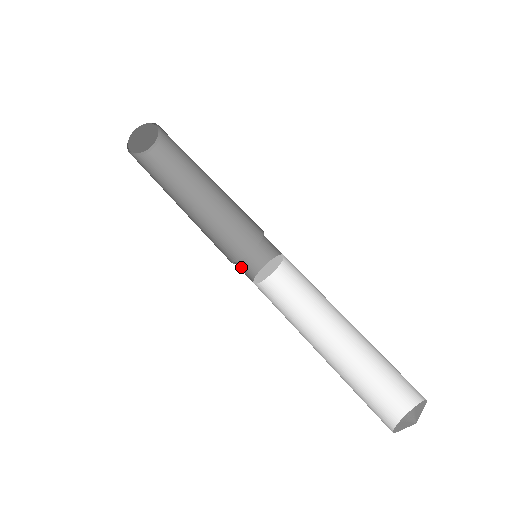
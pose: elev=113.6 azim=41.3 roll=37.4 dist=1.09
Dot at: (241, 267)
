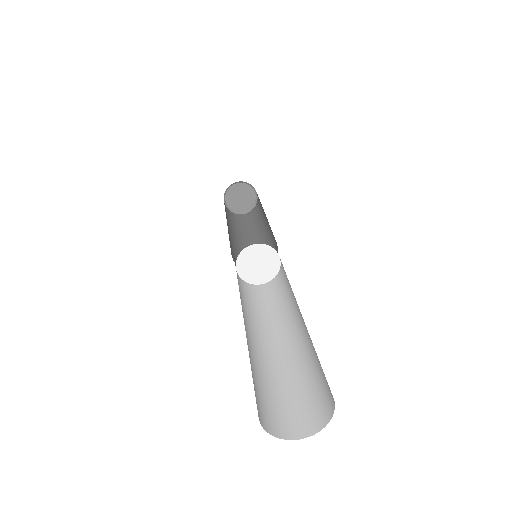
Dot at: occluded
